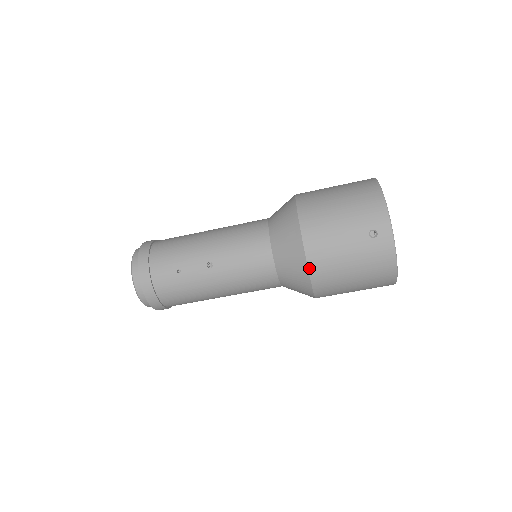
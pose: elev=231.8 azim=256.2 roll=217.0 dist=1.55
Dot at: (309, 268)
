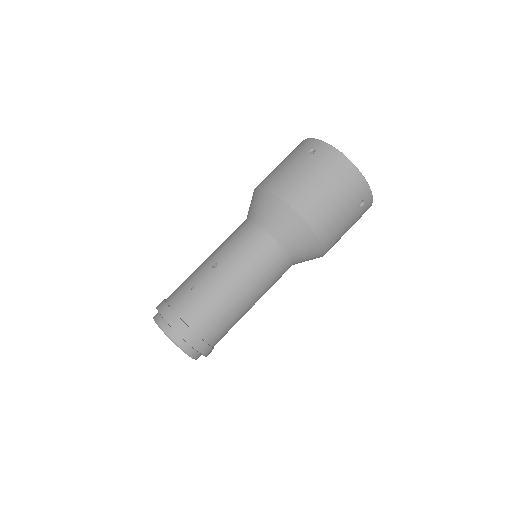
Dot at: (285, 201)
